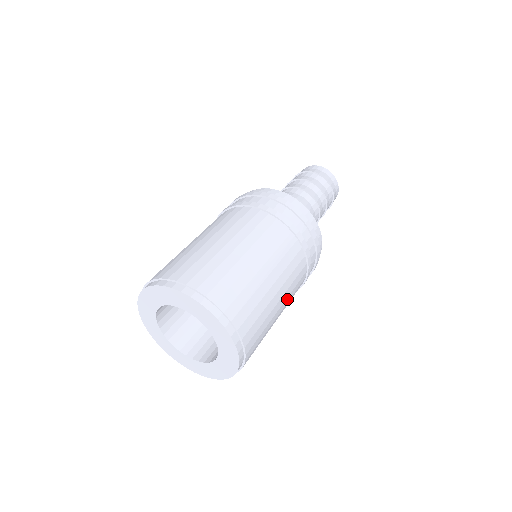
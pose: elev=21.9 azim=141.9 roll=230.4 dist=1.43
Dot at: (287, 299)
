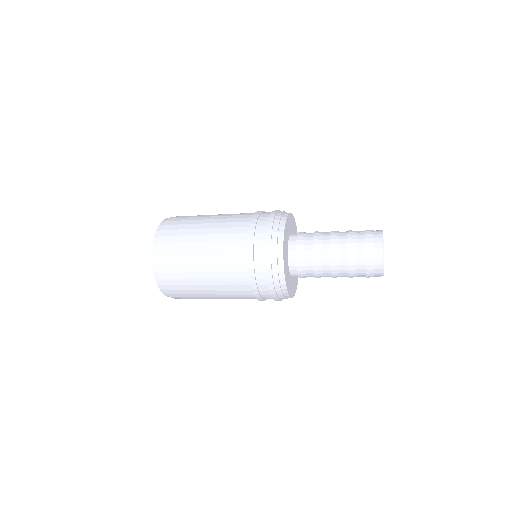
Dot at: (228, 298)
